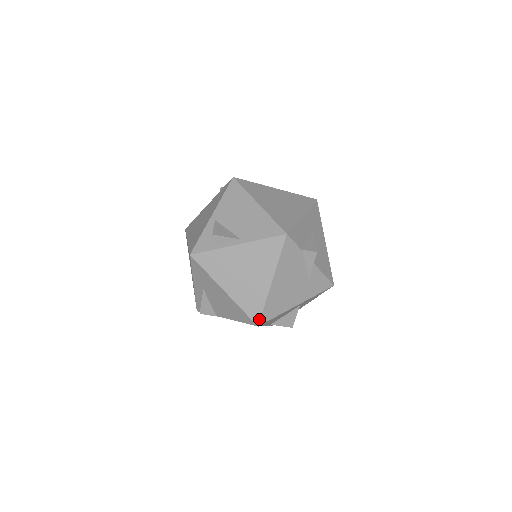
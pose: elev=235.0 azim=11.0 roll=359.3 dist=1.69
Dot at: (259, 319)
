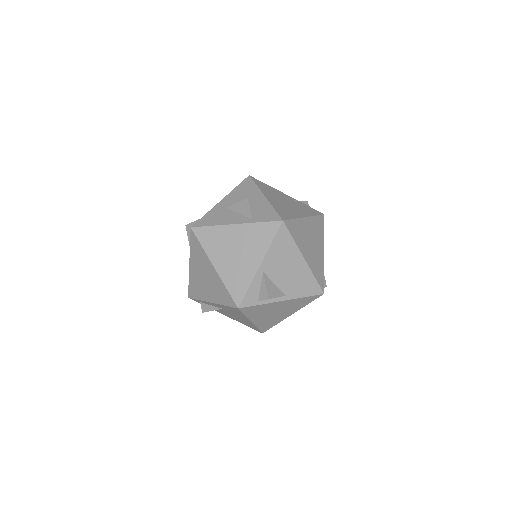
Dot at: (266, 330)
